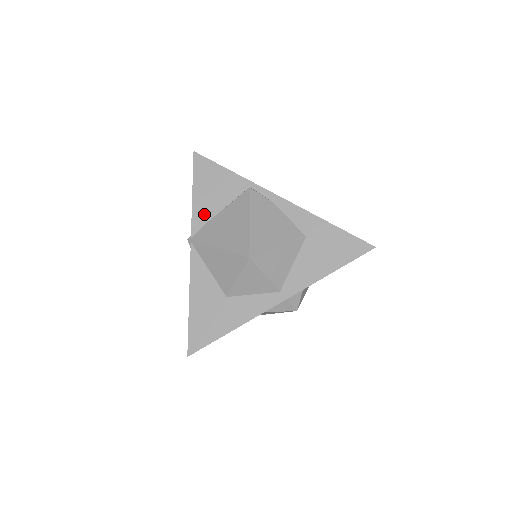
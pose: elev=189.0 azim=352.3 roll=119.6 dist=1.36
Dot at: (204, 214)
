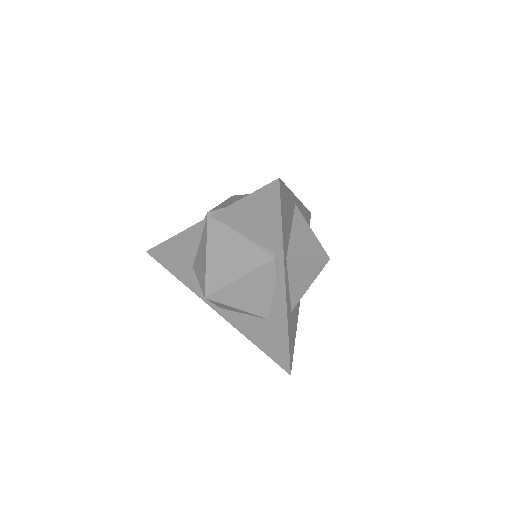
Dot at: (233, 220)
